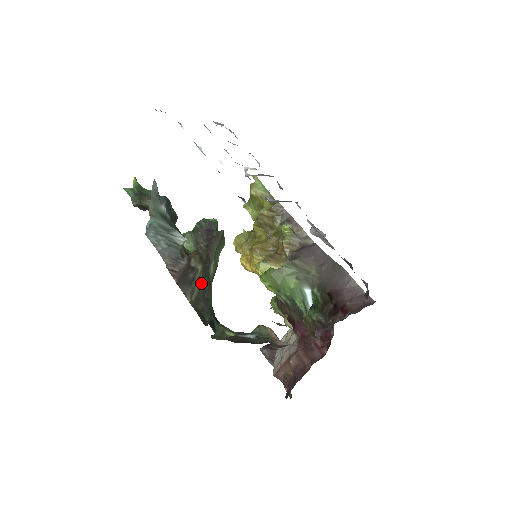
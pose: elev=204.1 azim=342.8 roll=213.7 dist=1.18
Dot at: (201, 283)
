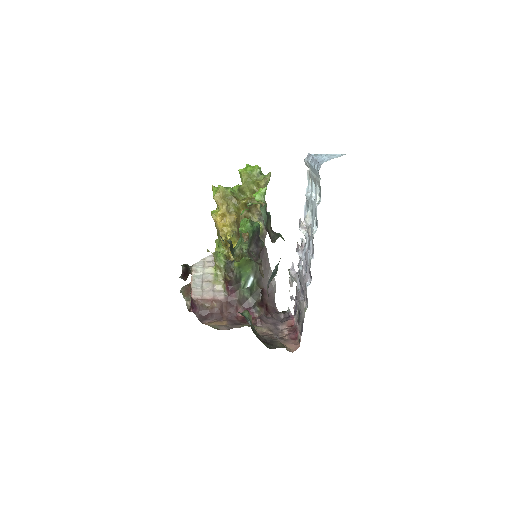
Dot at: occluded
